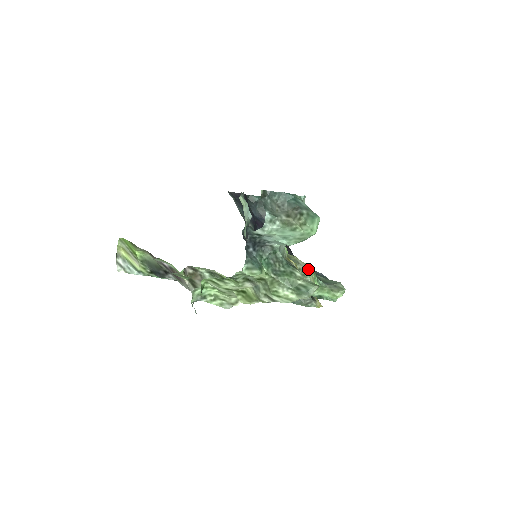
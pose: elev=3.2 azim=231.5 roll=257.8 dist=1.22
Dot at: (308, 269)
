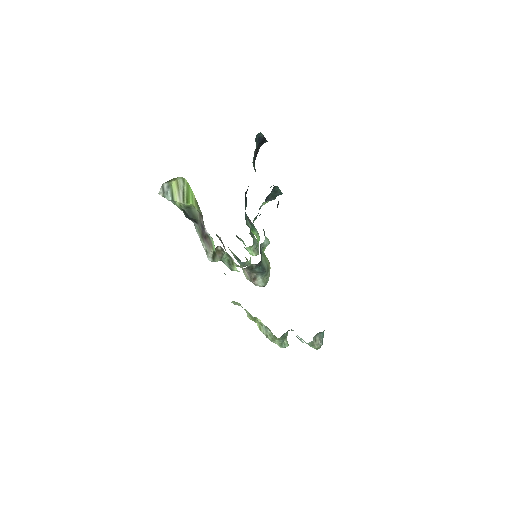
Dot at: occluded
